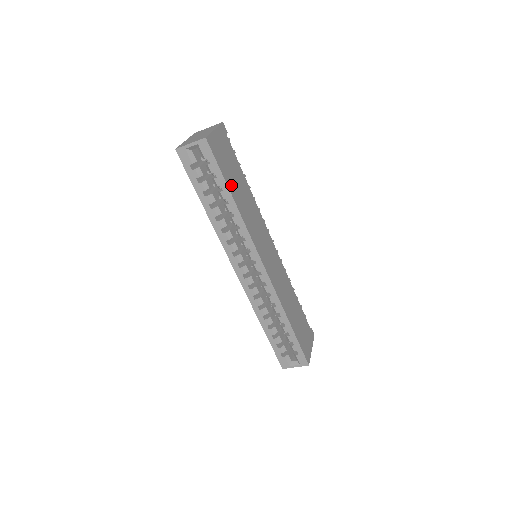
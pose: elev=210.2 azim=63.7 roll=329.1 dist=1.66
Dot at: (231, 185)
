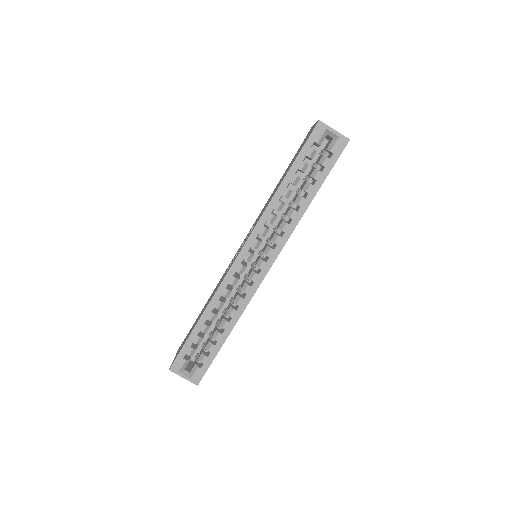
Dot at: occluded
